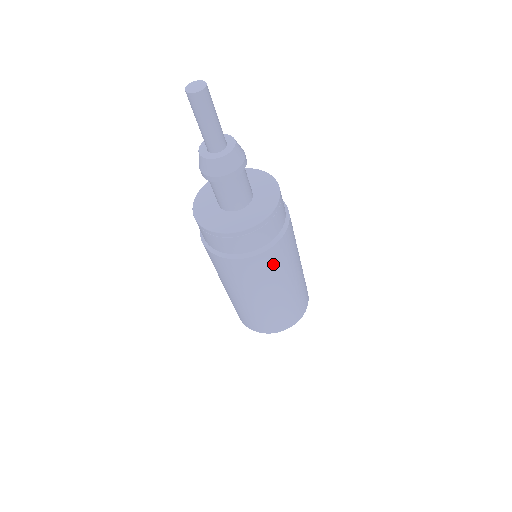
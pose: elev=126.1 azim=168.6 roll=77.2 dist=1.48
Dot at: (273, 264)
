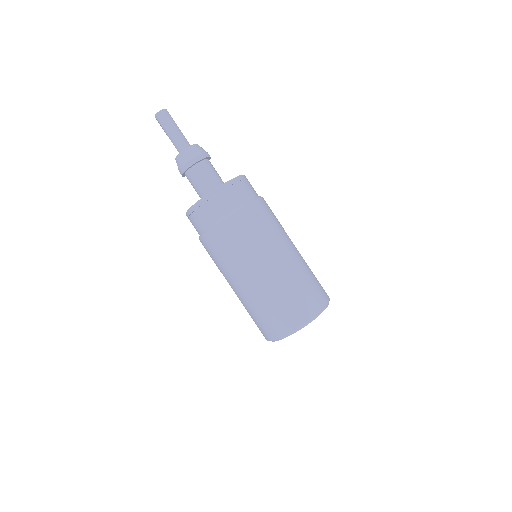
Dot at: (235, 237)
